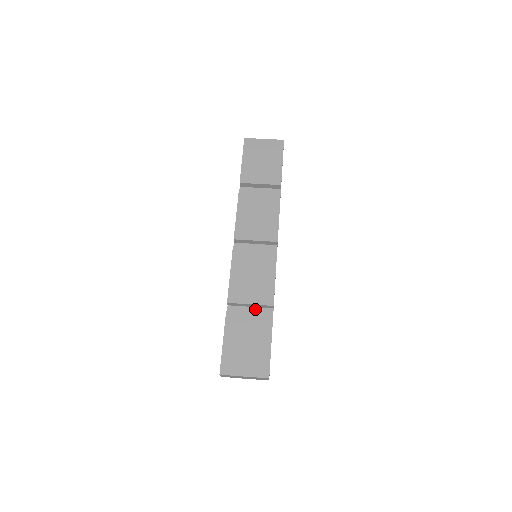
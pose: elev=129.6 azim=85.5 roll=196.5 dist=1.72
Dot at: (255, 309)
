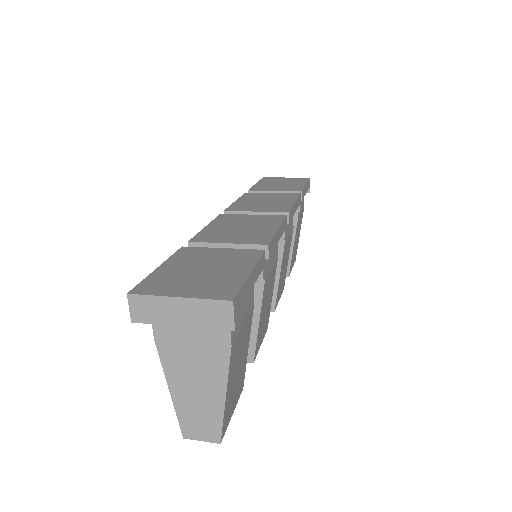
Dot at: occluded
